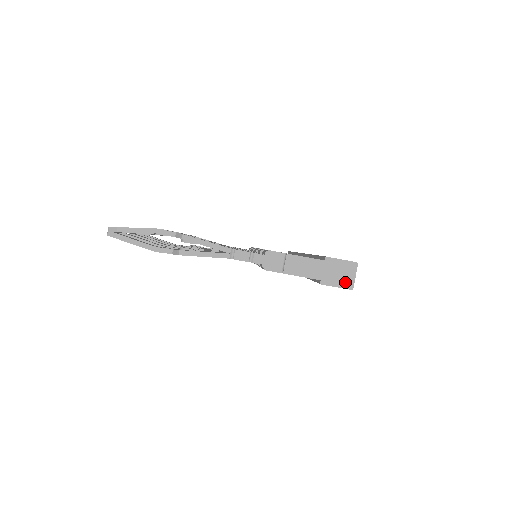
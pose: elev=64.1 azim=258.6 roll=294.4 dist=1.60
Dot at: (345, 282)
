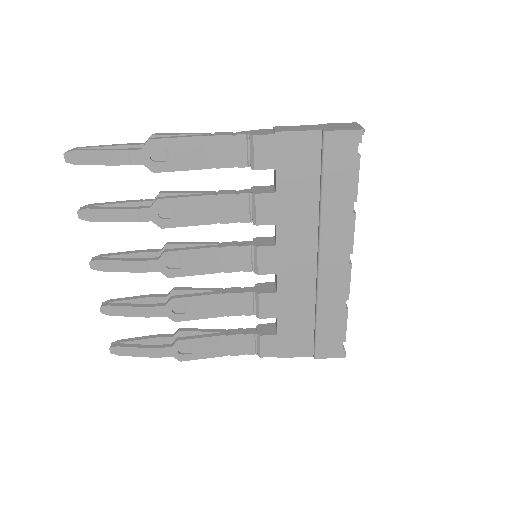
Dot at: (352, 128)
